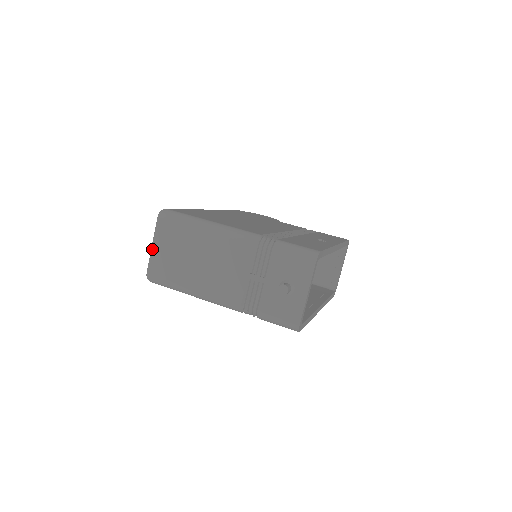
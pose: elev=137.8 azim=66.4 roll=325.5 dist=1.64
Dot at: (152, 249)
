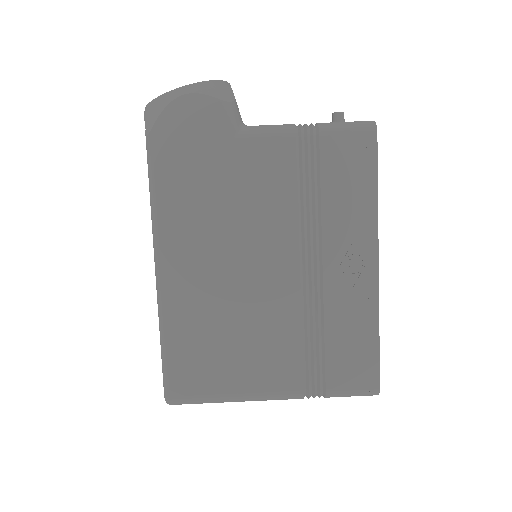
Dot at: occluded
